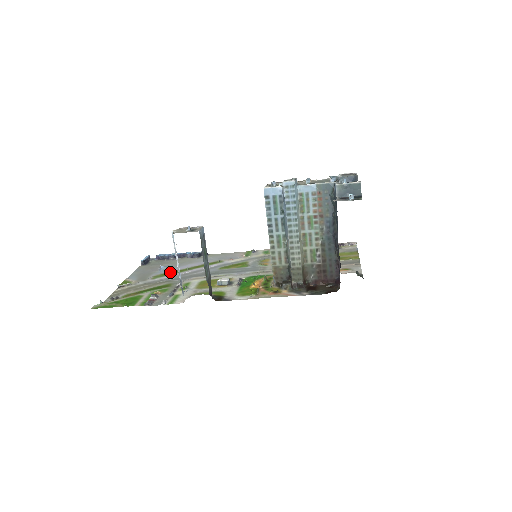
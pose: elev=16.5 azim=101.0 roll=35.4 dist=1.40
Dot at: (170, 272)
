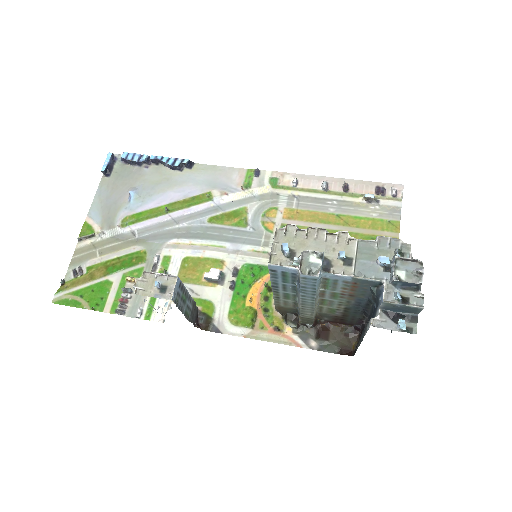
Dot at: (143, 212)
